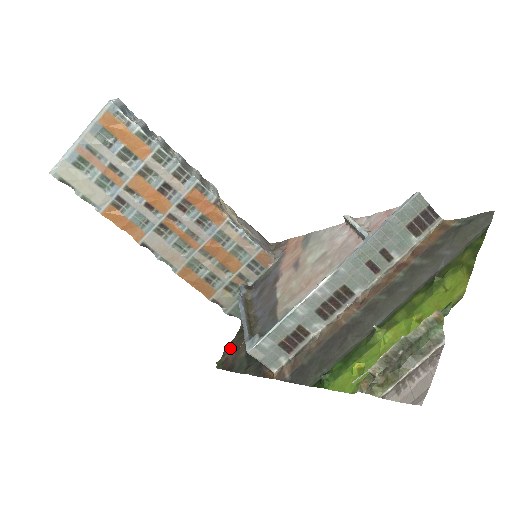
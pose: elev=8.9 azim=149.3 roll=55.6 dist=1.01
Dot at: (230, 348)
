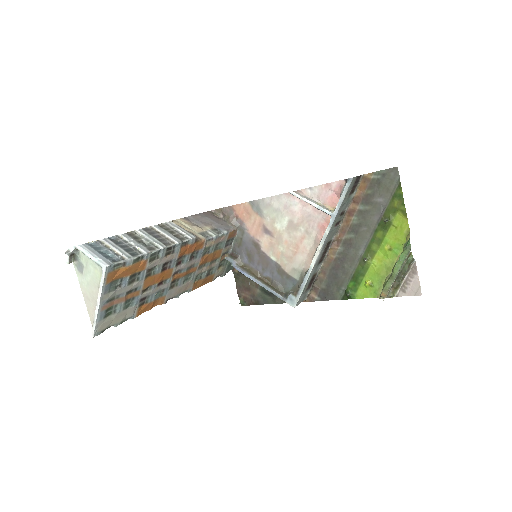
Dot at: (240, 290)
